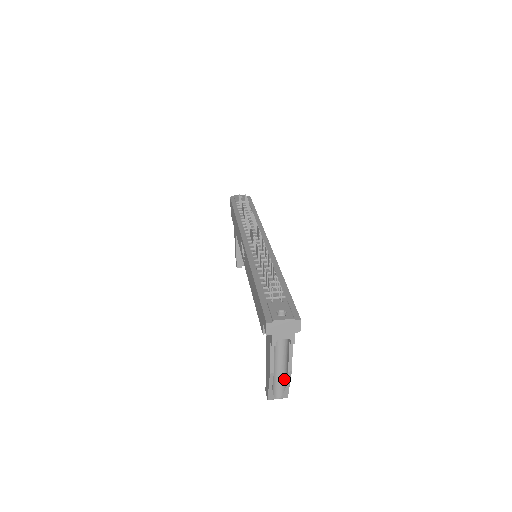
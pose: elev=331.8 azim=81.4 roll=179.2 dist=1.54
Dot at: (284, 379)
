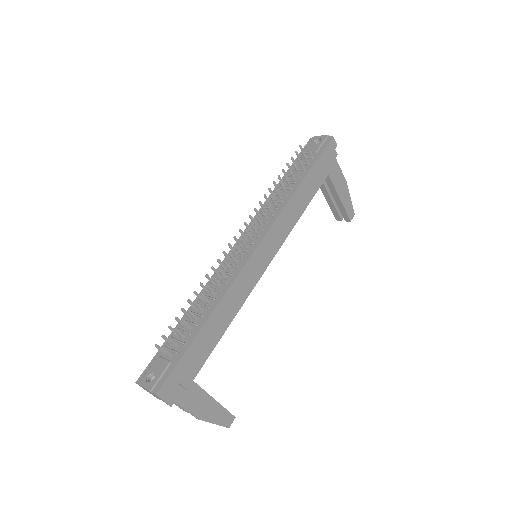
Dot at: occluded
